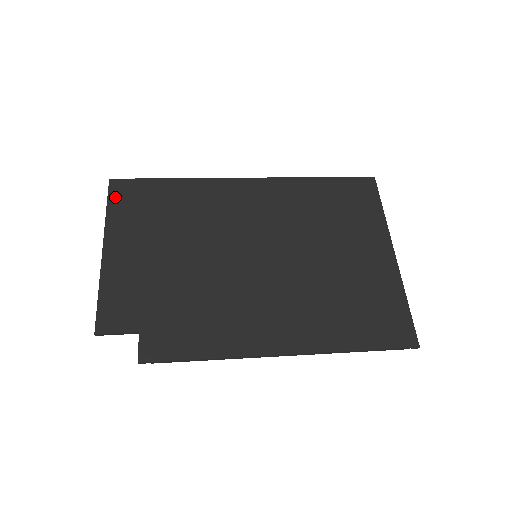
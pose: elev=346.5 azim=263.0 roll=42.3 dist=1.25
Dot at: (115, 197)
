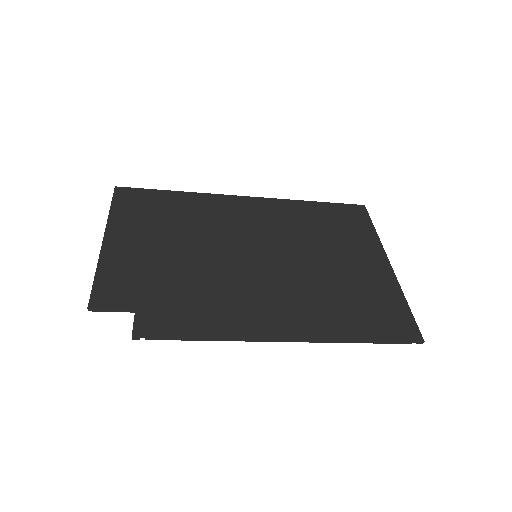
Dot at: (119, 200)
